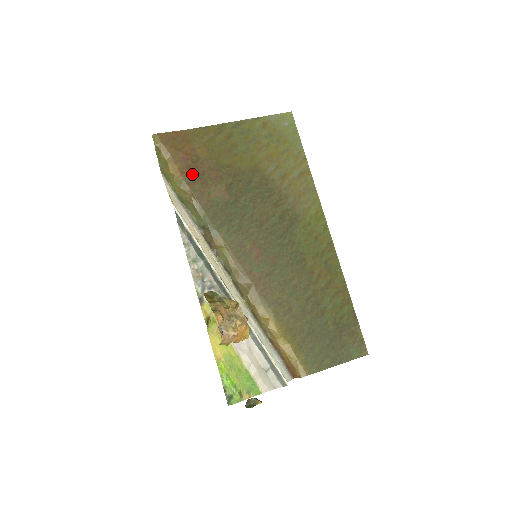
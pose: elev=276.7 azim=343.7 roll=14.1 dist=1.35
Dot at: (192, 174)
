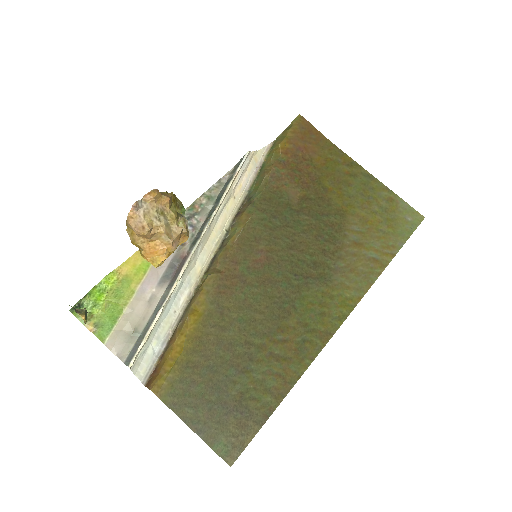
Dot at: (291, 161)
